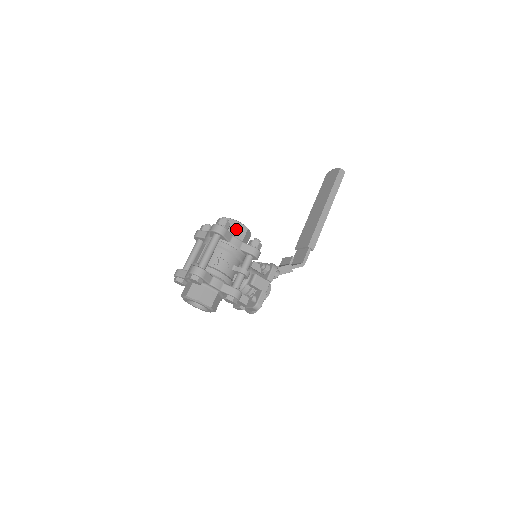
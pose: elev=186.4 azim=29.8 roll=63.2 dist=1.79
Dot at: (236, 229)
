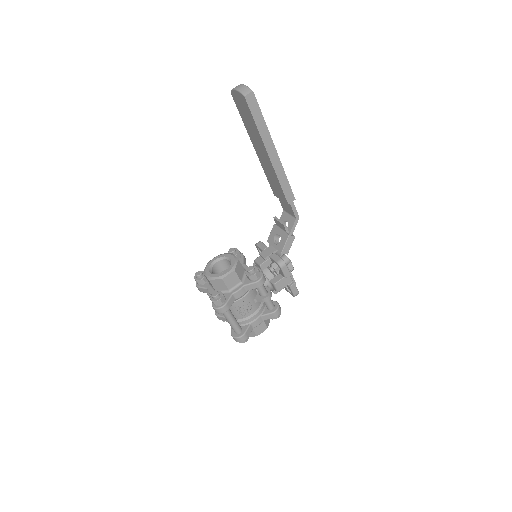
Dot at: (228, 283)
